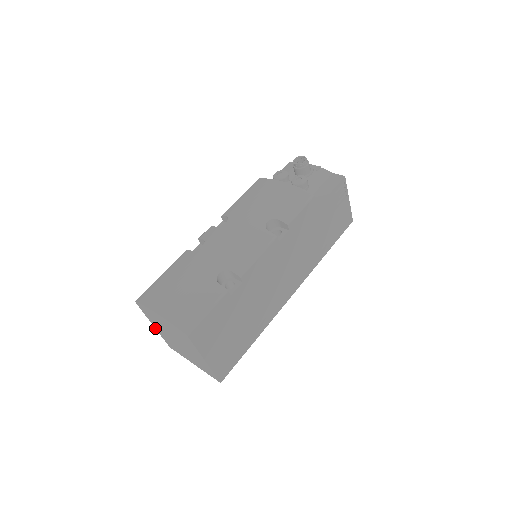
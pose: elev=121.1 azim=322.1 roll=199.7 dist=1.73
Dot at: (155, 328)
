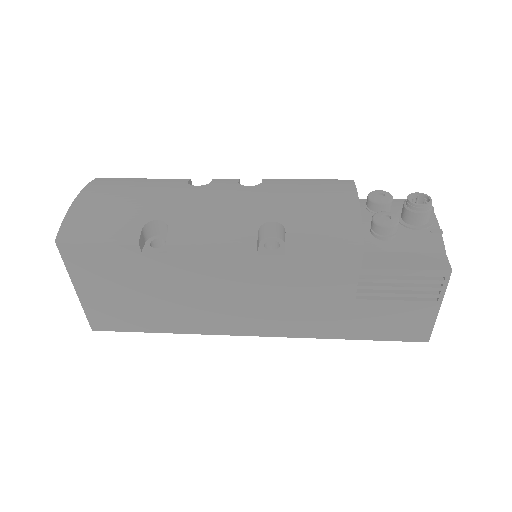
Dot at: occluded
